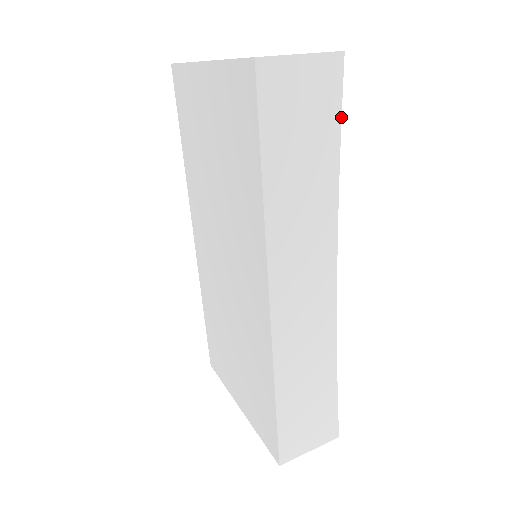
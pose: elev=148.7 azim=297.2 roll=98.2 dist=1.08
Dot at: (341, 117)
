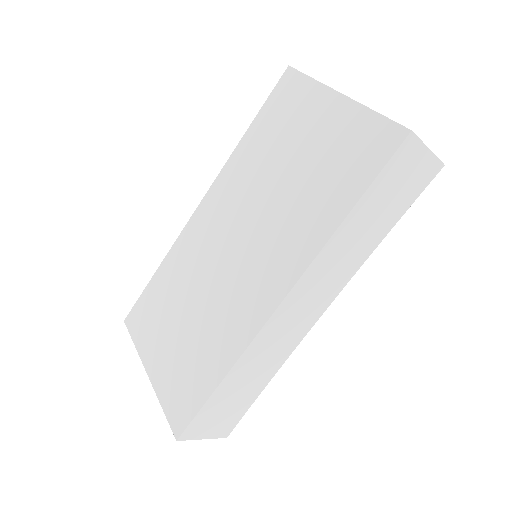
Dot at: occluded
